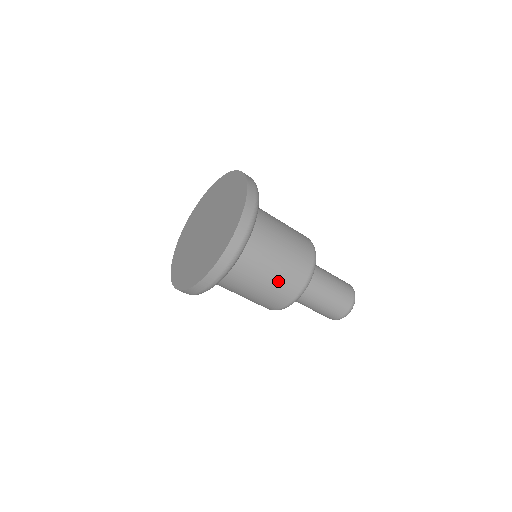
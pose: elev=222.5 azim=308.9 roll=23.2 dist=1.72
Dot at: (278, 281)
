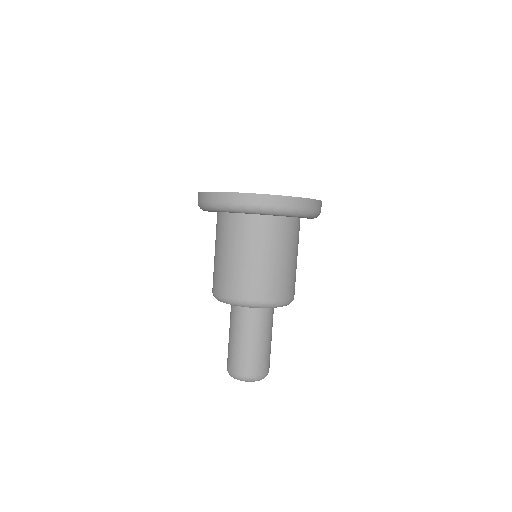
Dot at: occluded
